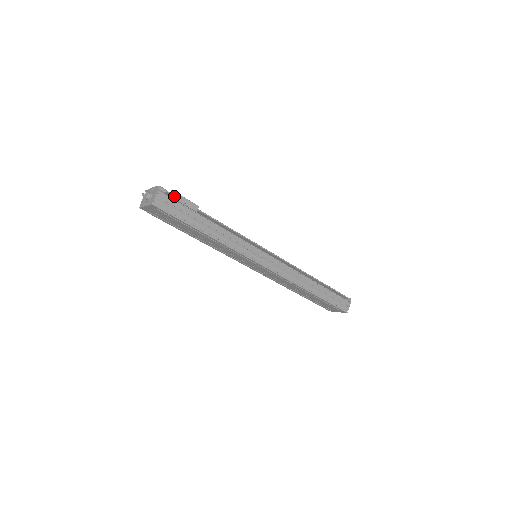
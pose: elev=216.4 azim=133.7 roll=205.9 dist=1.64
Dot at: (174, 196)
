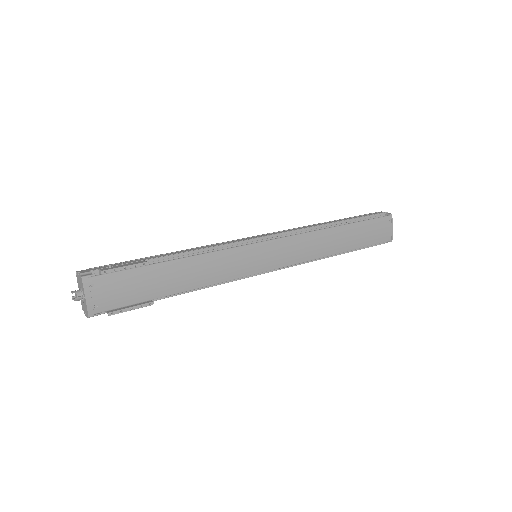
Dot at: (112, 313)
